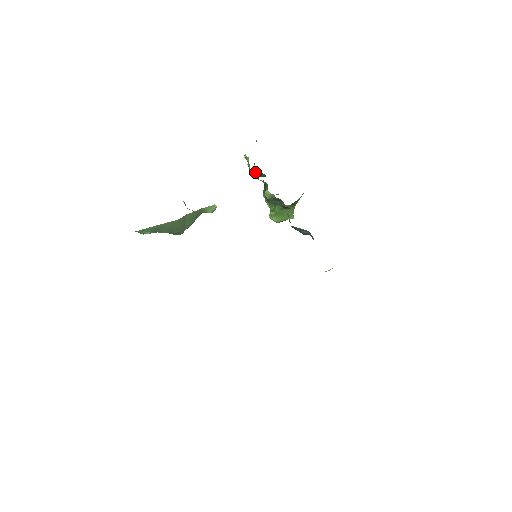
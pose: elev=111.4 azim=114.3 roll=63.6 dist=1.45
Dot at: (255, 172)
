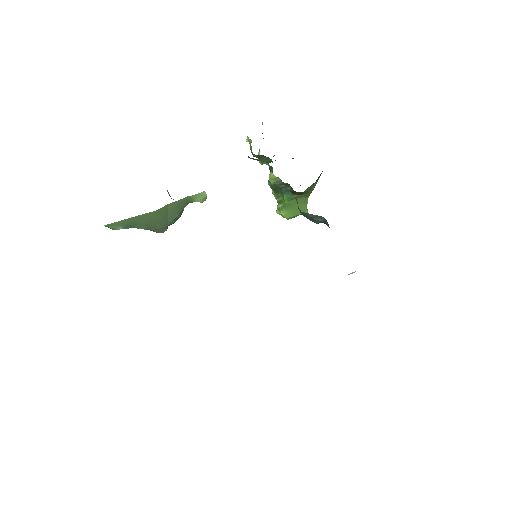
Dot at: (259, 156)
